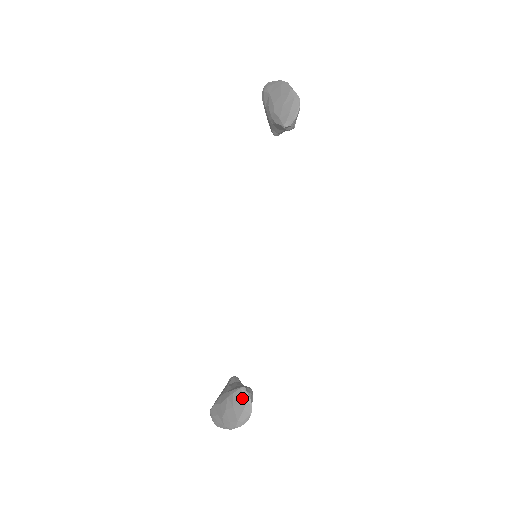
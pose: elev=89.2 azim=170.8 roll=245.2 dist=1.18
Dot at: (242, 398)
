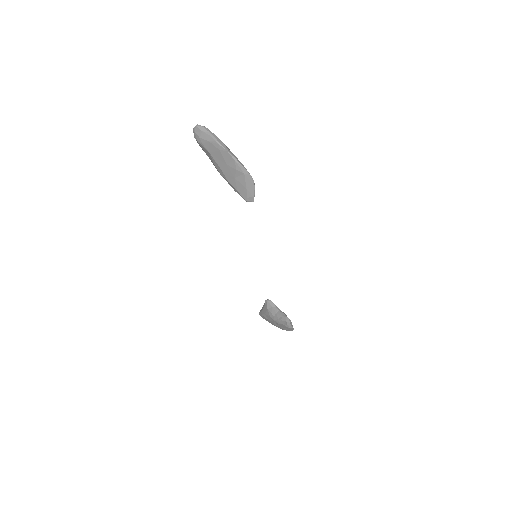
Dot at: (285, 327)
